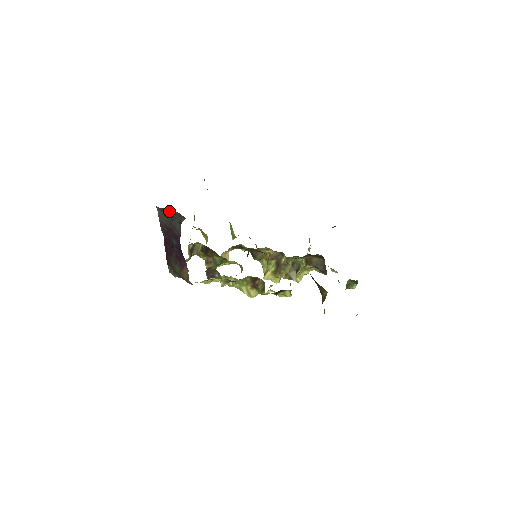
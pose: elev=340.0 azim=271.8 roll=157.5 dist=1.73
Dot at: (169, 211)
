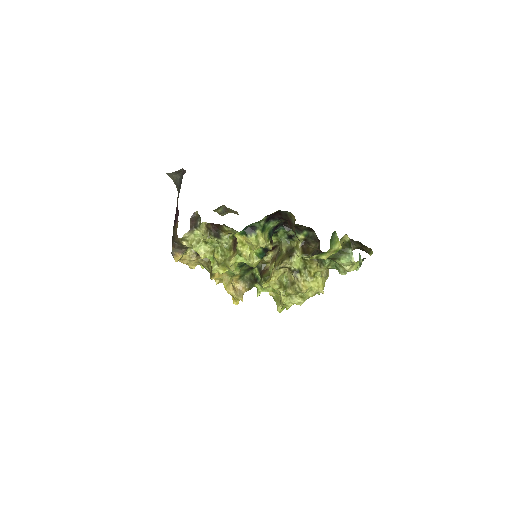
Dot at: (180, 179)
